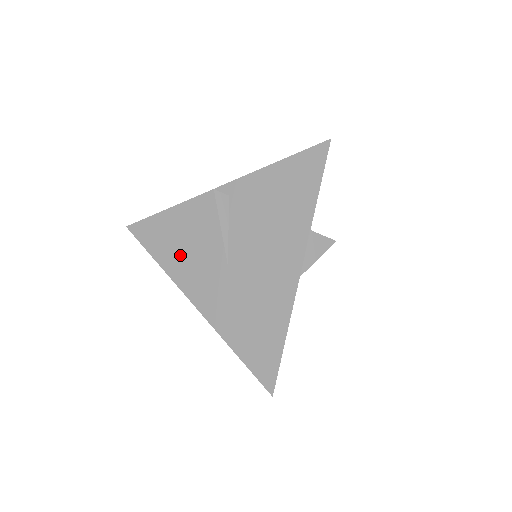
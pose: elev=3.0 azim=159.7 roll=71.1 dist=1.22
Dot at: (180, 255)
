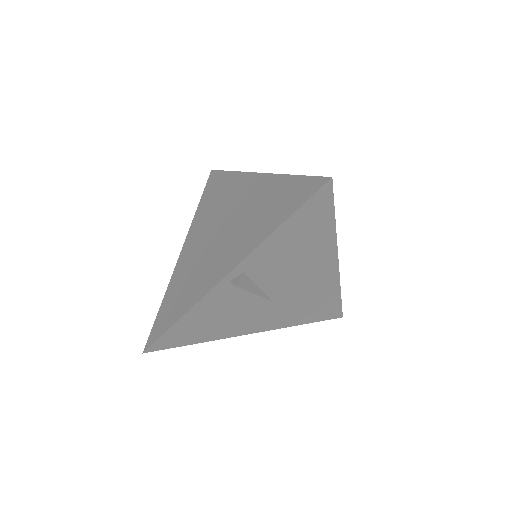
Dot at: (221, 326)
